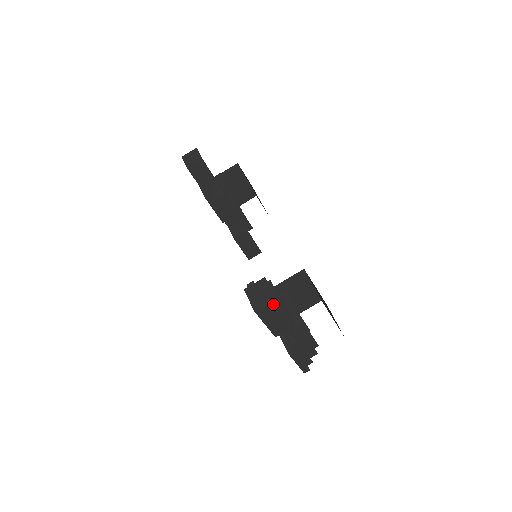
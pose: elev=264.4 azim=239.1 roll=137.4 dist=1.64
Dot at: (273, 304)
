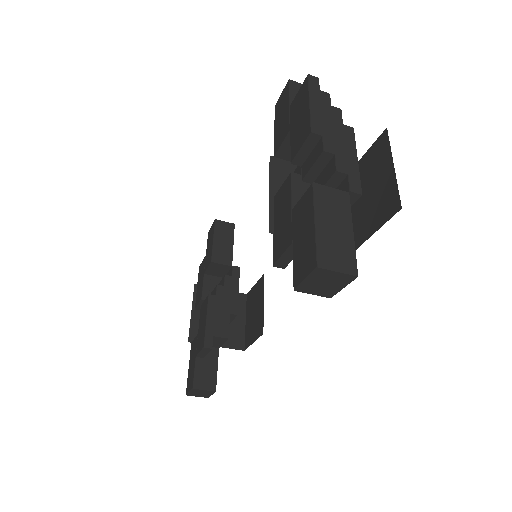
Dot at: occluded
